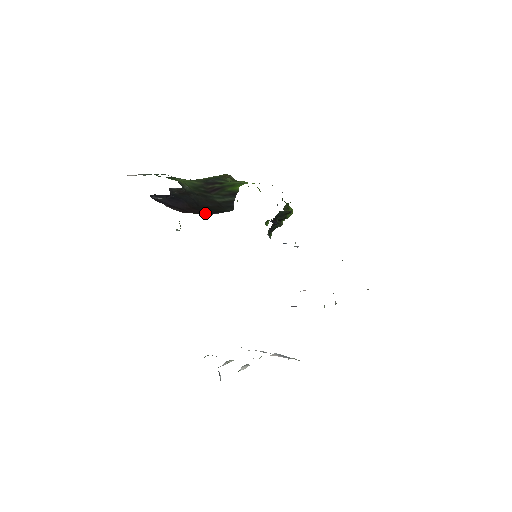
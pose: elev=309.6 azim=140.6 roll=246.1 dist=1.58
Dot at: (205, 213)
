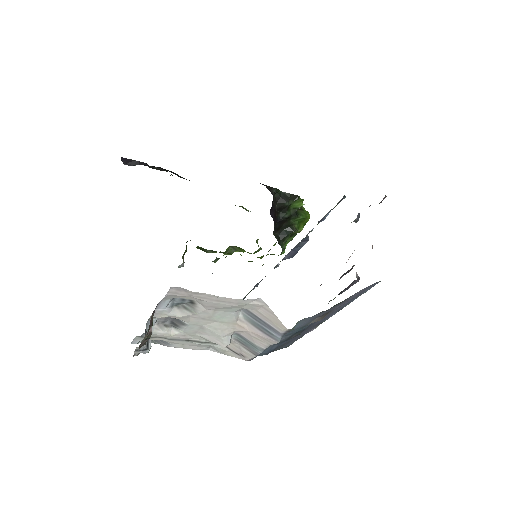
Dot at: occluded
